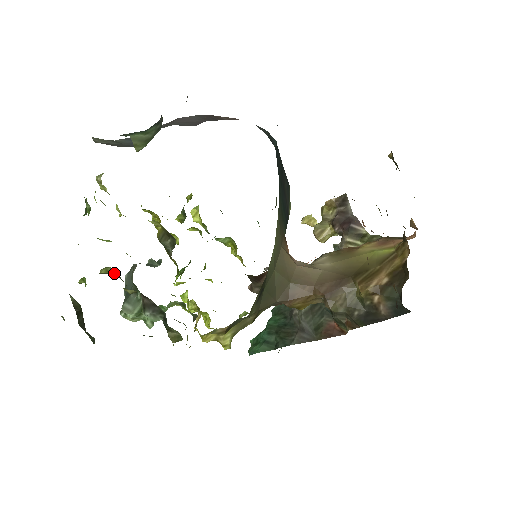
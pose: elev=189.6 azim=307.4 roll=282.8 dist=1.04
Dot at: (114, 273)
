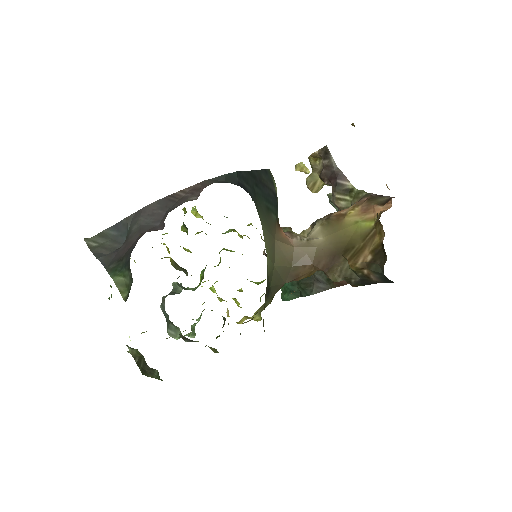
Dot at: occluded
